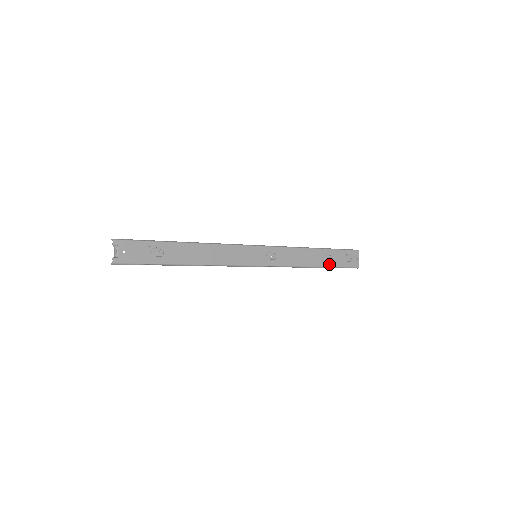
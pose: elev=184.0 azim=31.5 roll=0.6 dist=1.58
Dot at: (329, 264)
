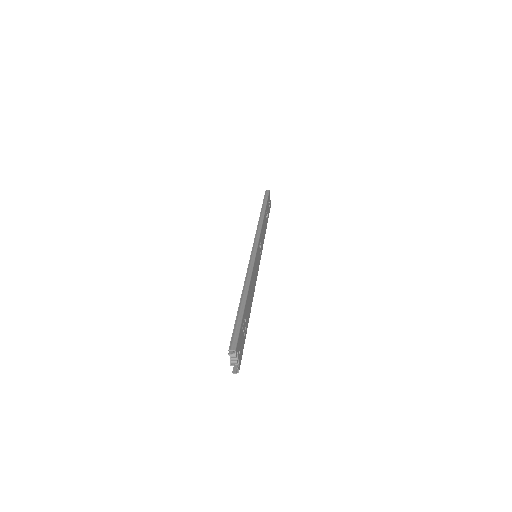
Dot at: (267, 219)
